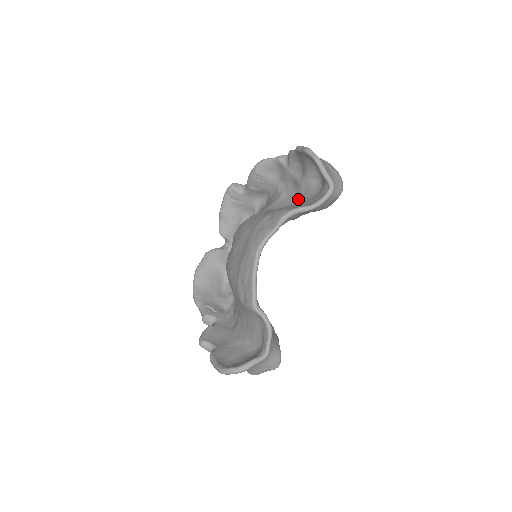
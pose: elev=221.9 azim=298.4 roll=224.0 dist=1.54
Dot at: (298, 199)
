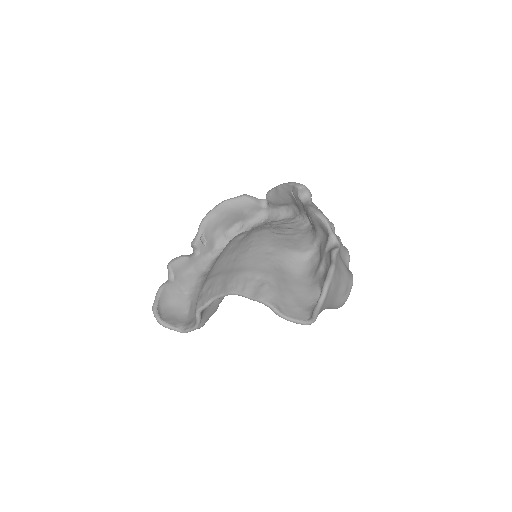
Dot at: (304, 279)
